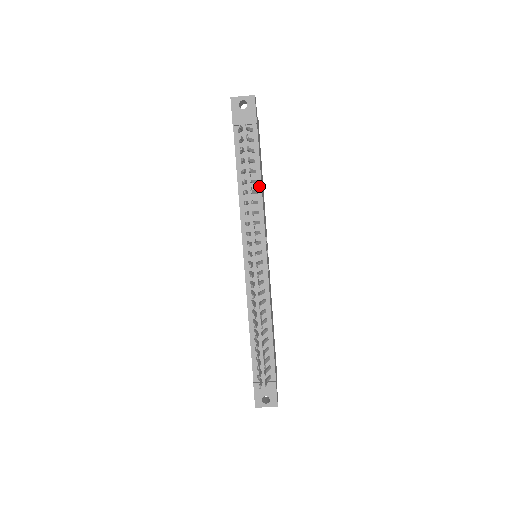
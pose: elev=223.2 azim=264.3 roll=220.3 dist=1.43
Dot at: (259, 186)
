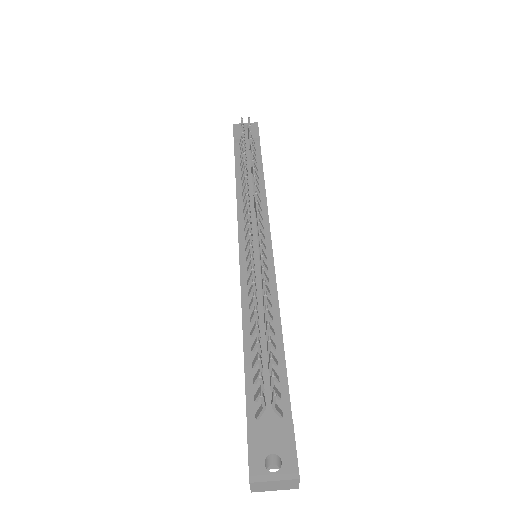
Dot at: (261, 182)
